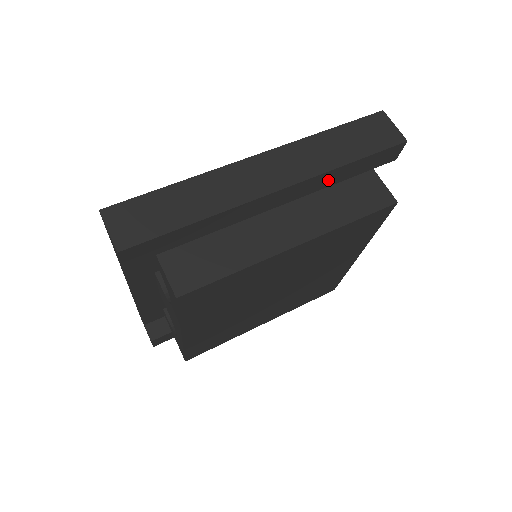
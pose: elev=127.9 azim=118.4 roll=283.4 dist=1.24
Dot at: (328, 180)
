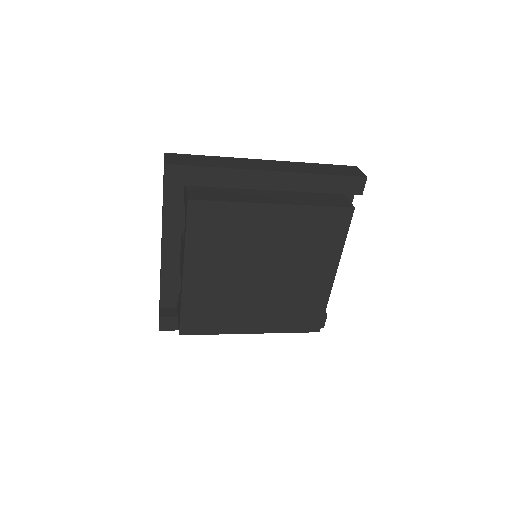
Dot at: (308, 184)
